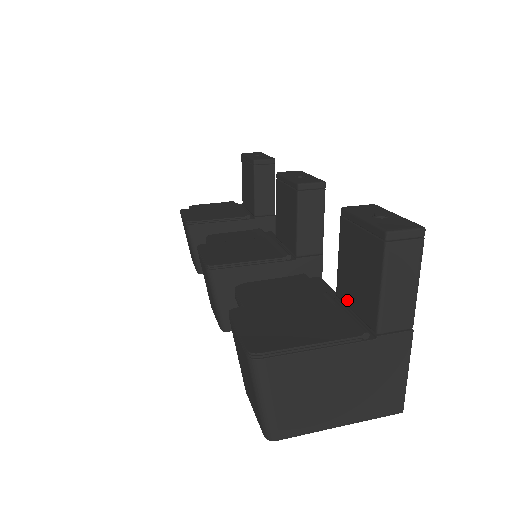
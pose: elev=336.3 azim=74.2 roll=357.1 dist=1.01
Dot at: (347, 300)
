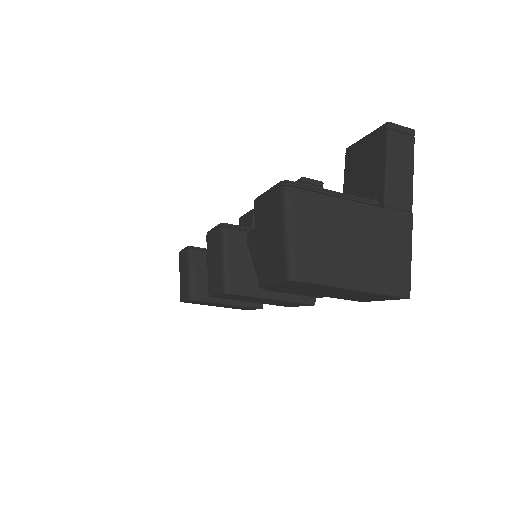
Dot at: occluded
